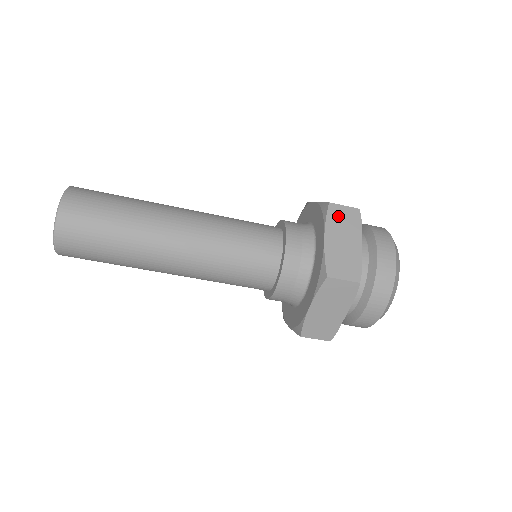
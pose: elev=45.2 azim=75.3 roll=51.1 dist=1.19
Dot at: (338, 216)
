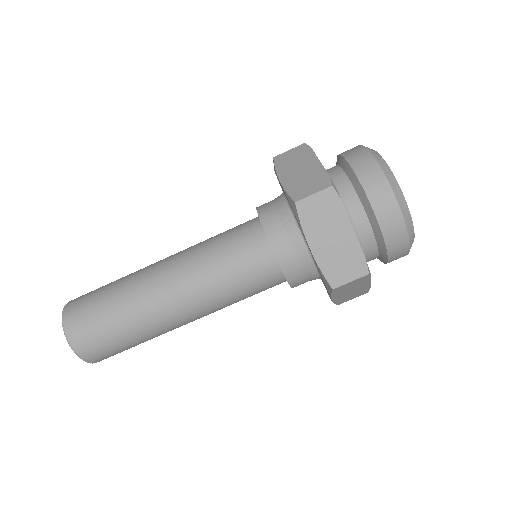
Dot at: (286, 160)
